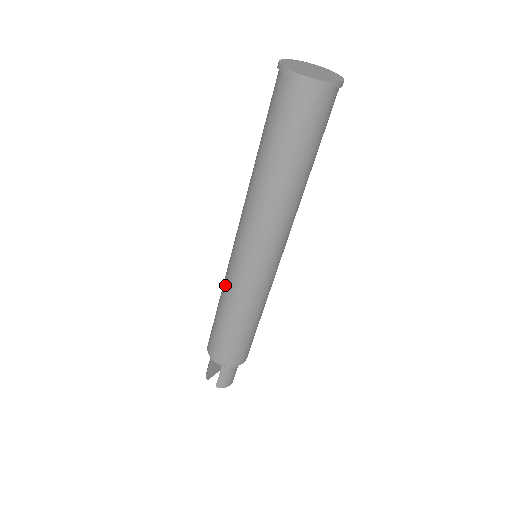
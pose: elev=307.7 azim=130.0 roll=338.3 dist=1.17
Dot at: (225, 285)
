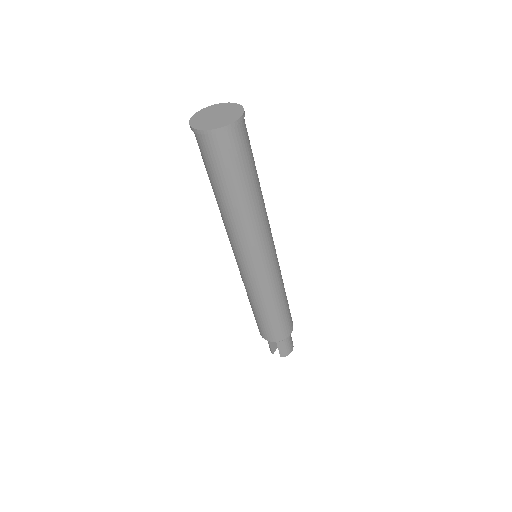
Dot at: occluded
